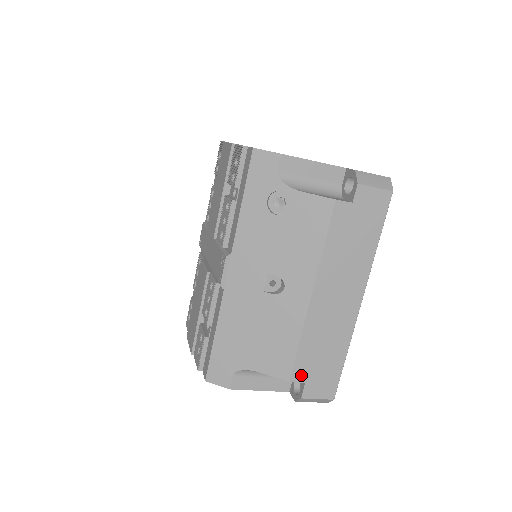
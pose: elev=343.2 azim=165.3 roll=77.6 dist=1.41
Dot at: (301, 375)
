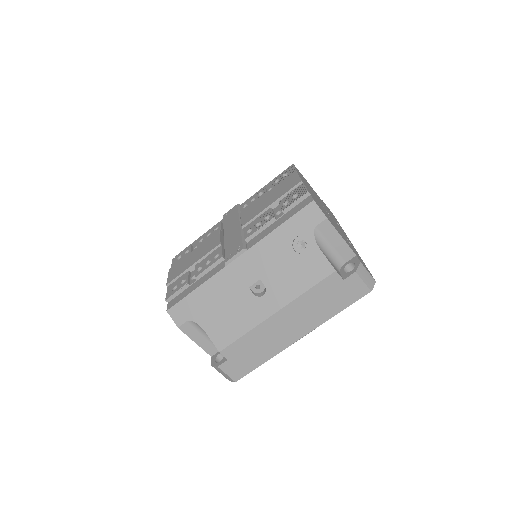
Dot at: (230, 353)
